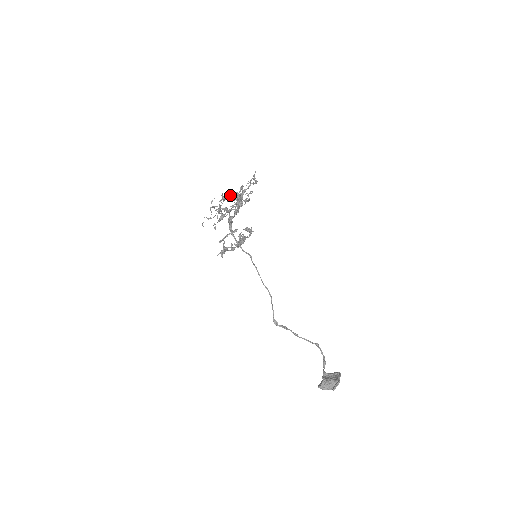
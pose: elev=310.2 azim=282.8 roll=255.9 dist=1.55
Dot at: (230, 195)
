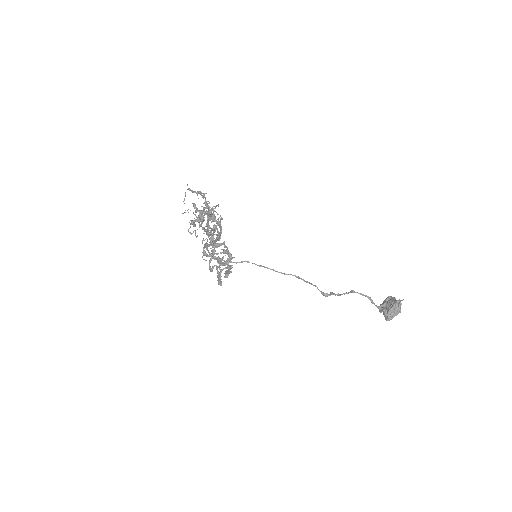
Dot at: occluded
